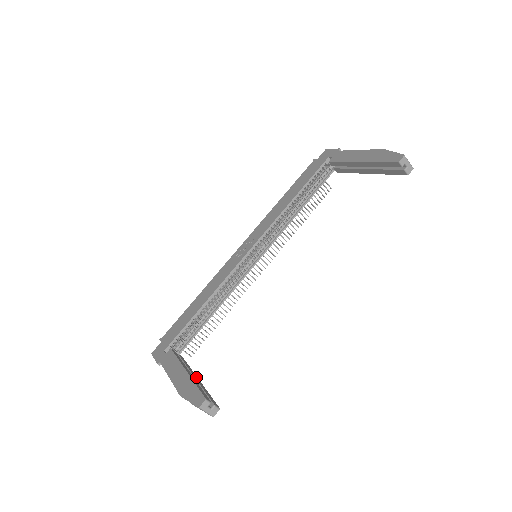
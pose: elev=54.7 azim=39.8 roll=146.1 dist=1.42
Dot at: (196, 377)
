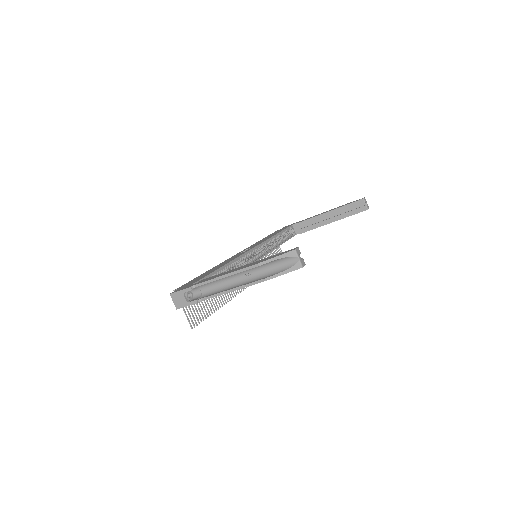
Dot at: occluded
